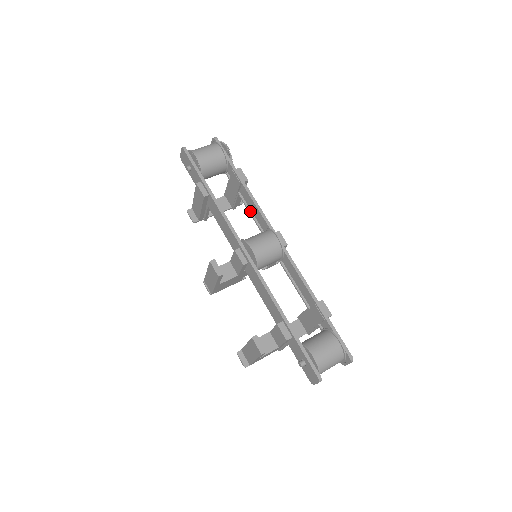
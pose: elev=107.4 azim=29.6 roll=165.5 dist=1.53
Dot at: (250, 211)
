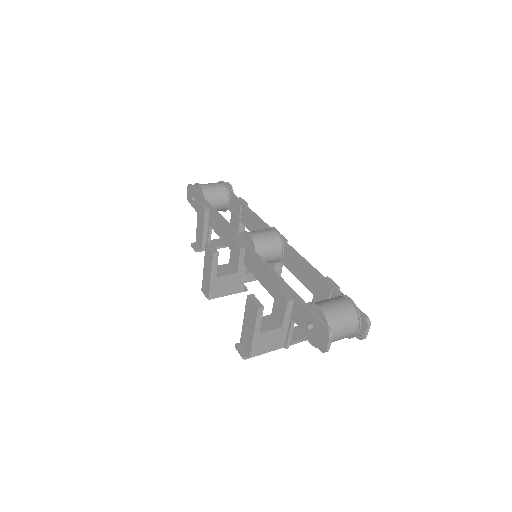
Dot at: (251, 230)
